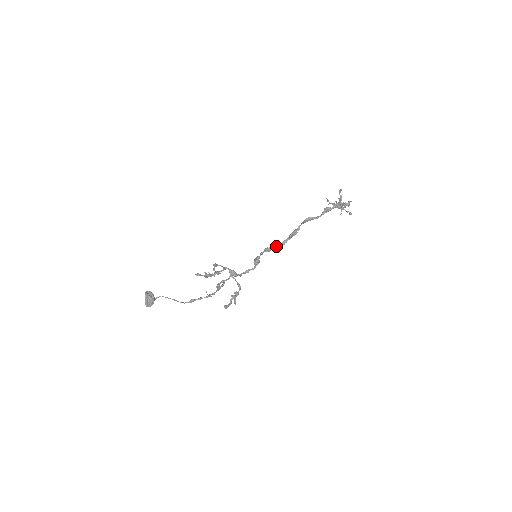
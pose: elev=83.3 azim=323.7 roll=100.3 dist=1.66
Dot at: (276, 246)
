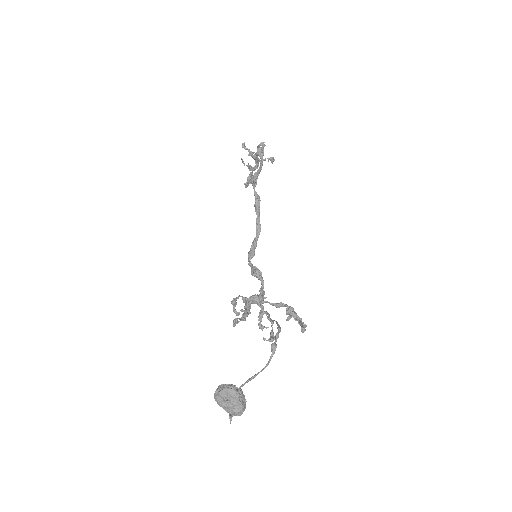
Dot at: (255, 241)
